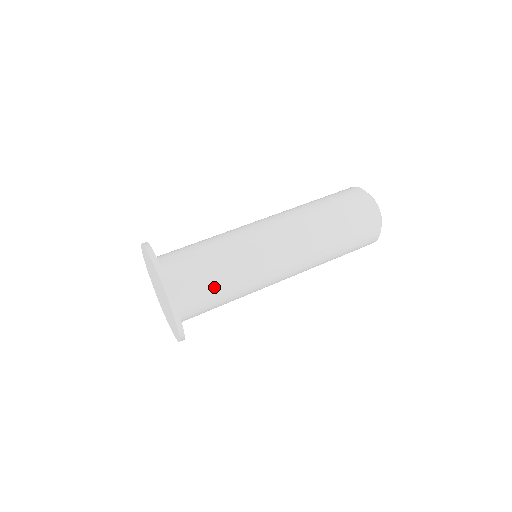
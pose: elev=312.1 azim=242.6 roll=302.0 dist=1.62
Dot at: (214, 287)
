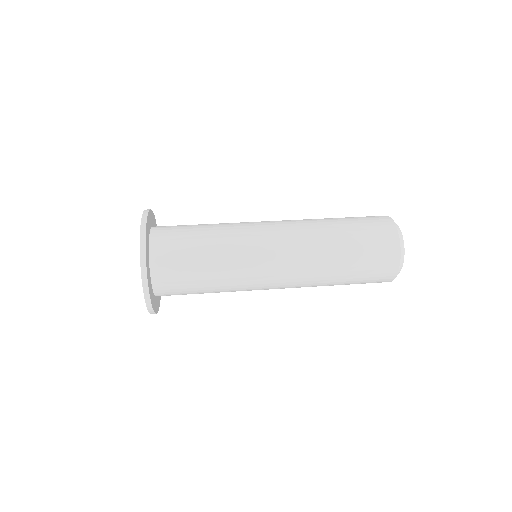
Dot at: (197, 290)
